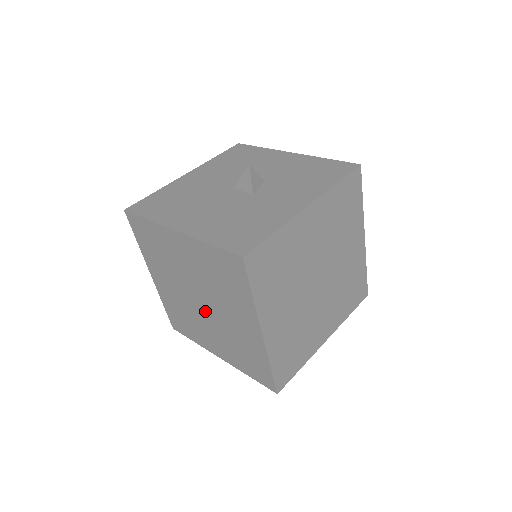
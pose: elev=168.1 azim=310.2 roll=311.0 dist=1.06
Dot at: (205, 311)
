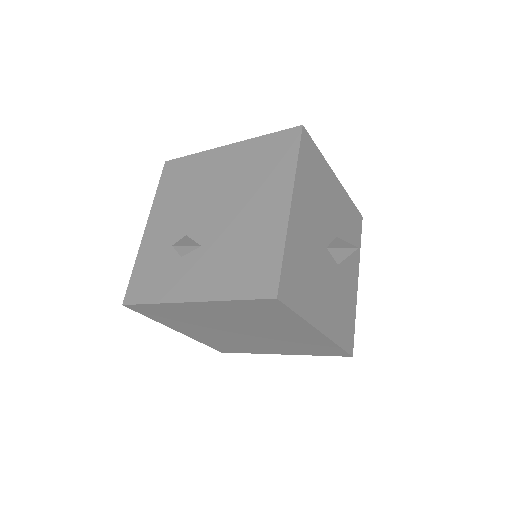
Dot at: (235, 333)
